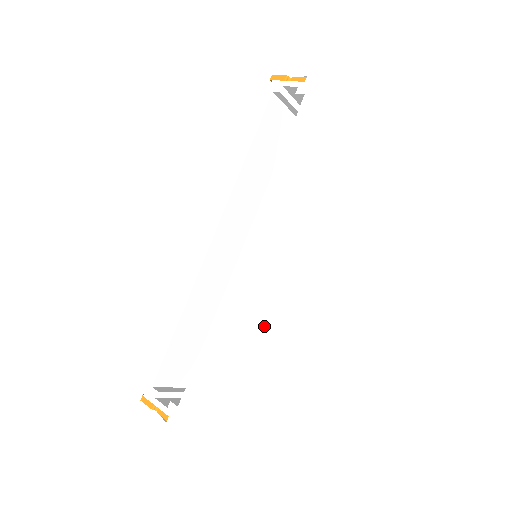
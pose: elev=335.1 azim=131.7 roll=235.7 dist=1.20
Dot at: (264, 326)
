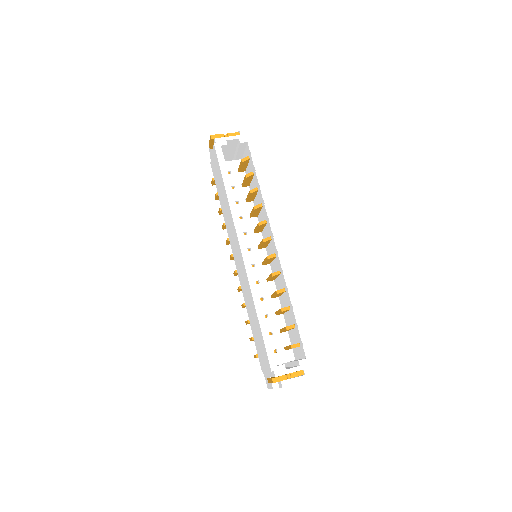
Dot at: occluded
